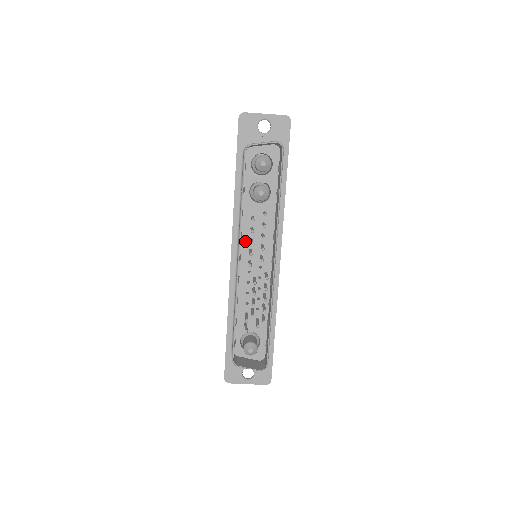
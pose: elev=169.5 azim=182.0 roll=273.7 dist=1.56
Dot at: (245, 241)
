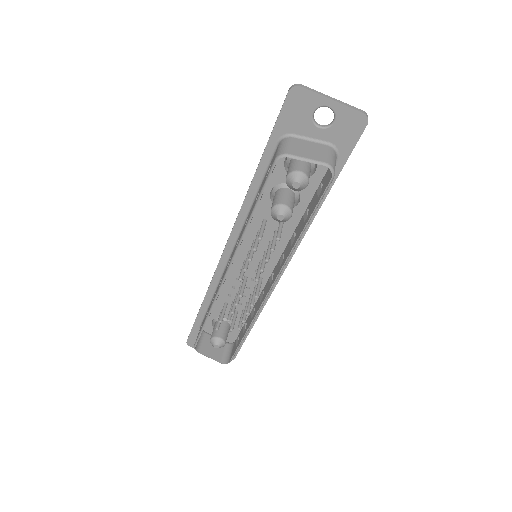
Dot at: (247, 240)
